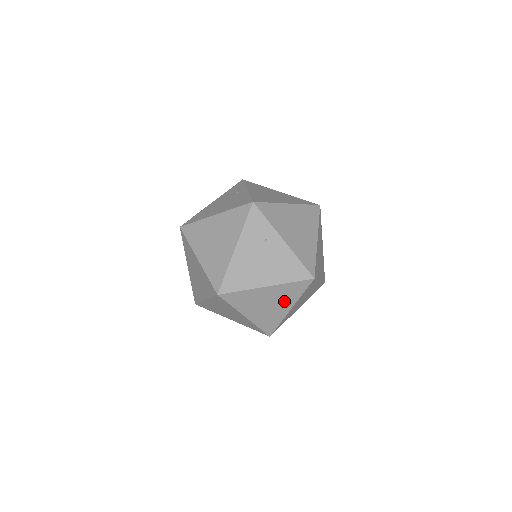
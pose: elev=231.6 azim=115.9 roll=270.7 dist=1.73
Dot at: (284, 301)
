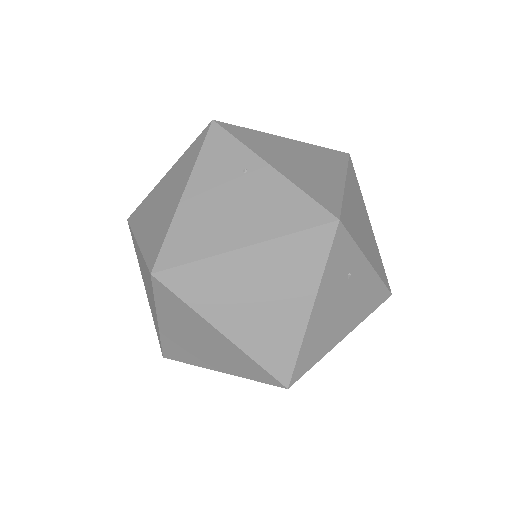
Dot at: occluded
